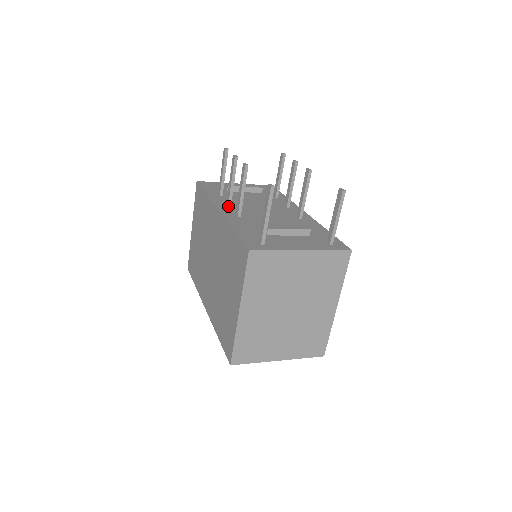
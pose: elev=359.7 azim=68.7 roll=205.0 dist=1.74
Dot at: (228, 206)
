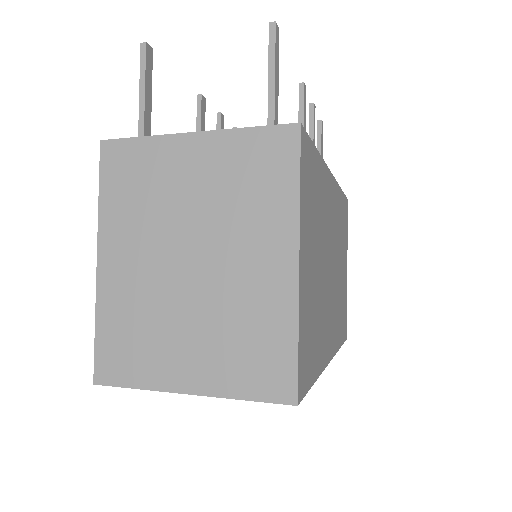
Dot at: occluded
